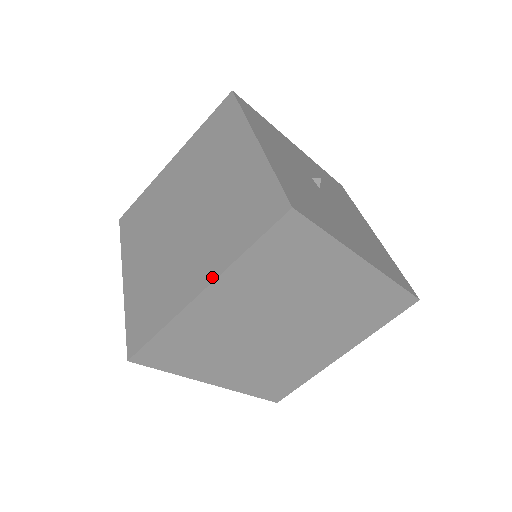
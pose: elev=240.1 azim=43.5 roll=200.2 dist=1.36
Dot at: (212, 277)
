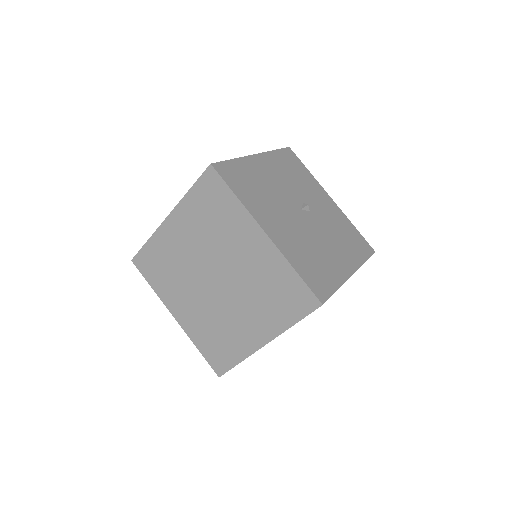
Dot at: (174, 209)
